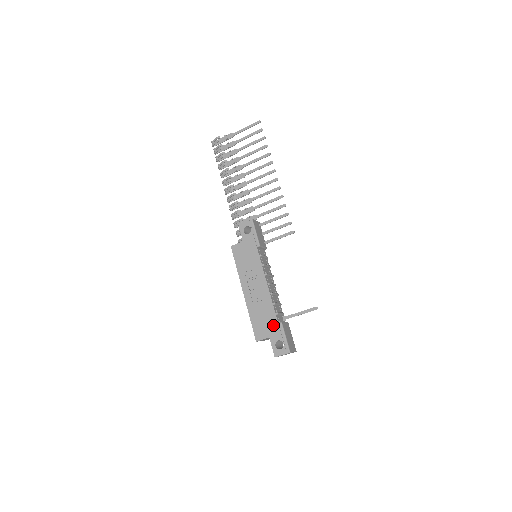
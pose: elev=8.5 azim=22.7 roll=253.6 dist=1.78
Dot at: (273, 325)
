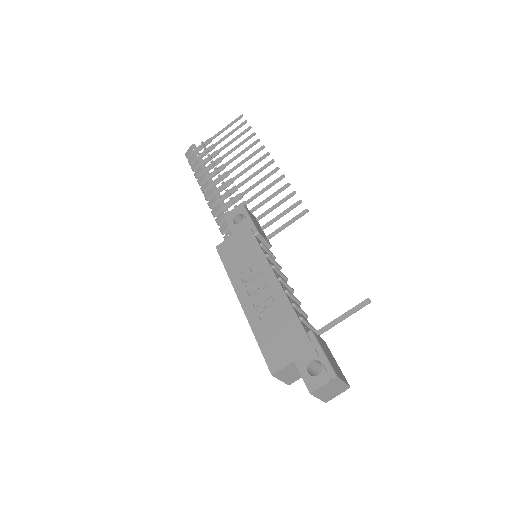
Dot at: (297, 338)
